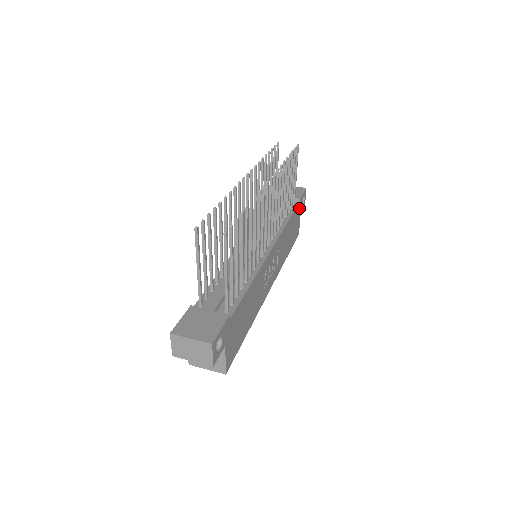
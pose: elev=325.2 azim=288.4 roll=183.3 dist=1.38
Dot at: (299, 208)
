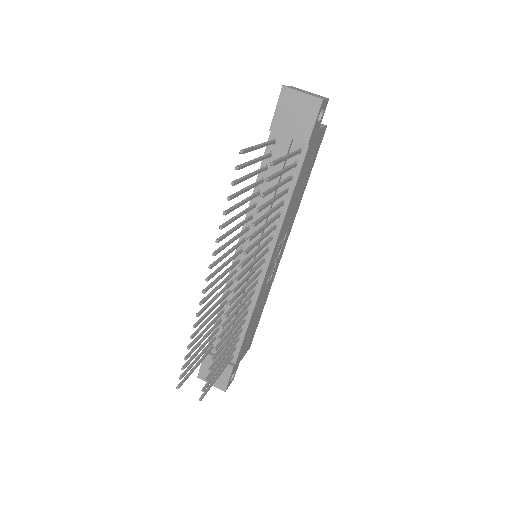
Dot at: (312, 140)
